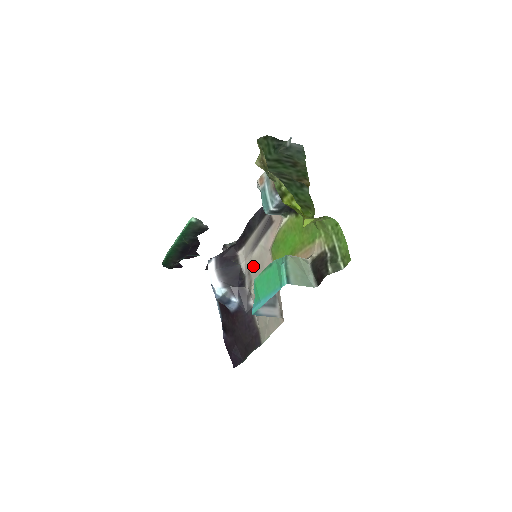
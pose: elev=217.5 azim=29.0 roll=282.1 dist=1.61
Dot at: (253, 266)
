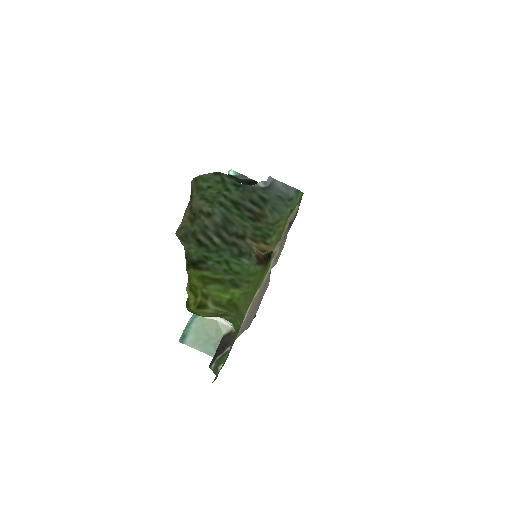
Dot at: occluded
